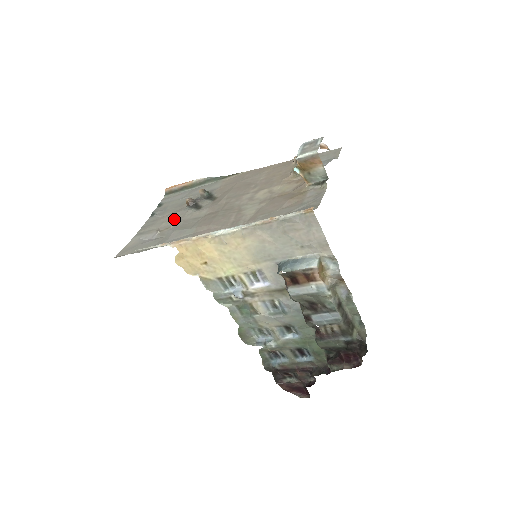
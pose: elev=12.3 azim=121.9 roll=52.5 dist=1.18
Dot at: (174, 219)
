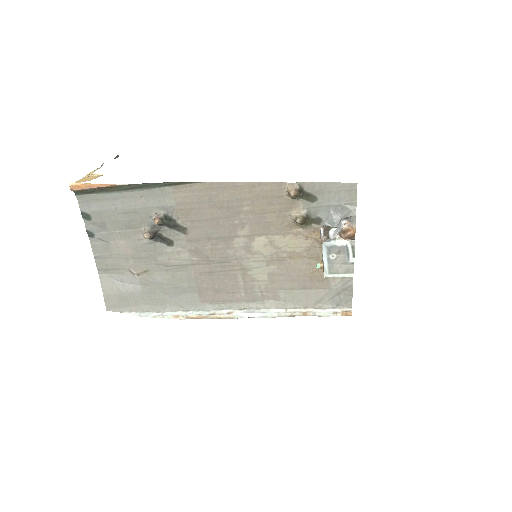
Dot at: (143, 258)
